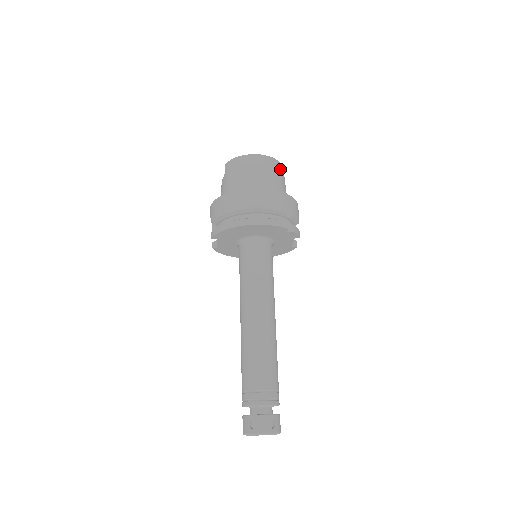
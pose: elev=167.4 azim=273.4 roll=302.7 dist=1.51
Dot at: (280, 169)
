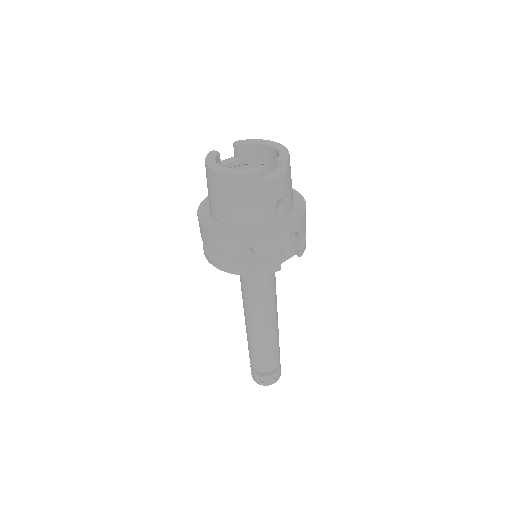
Dot at: (253, 185)
